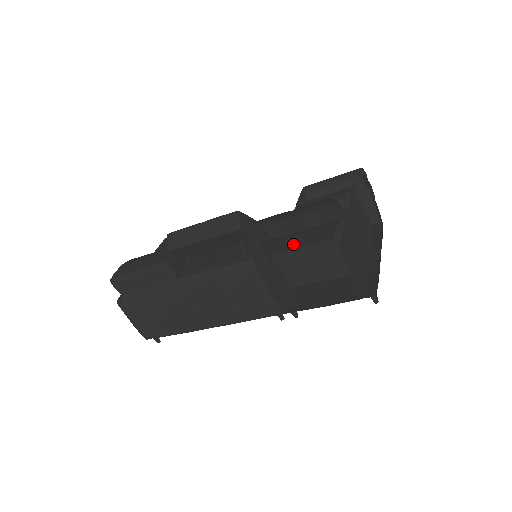
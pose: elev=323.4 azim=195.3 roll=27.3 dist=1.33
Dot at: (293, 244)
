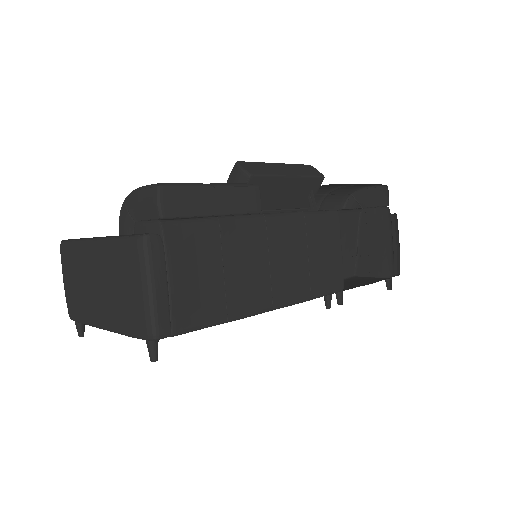
Dot at: occluded
